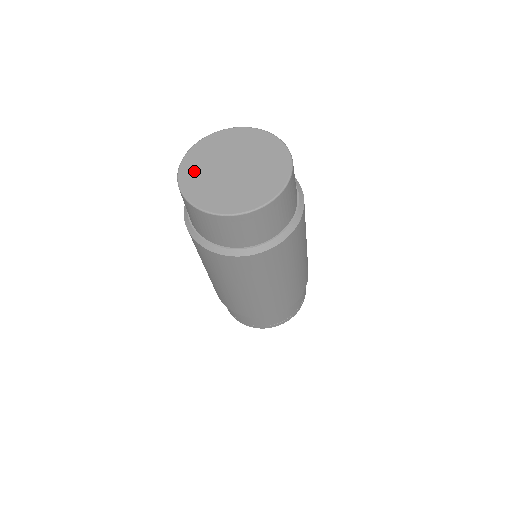
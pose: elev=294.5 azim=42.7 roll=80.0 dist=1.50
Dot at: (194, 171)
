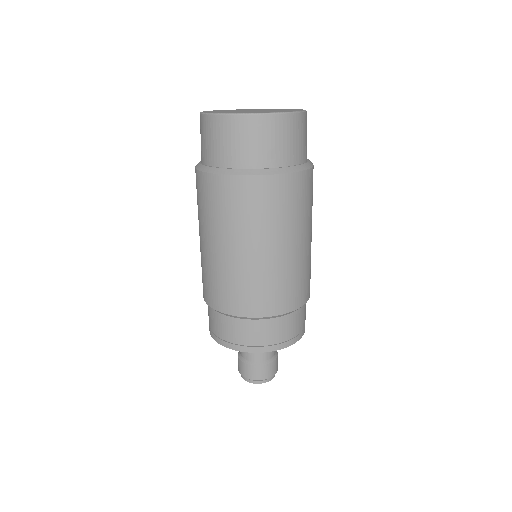
Dot at: (229, 110)
